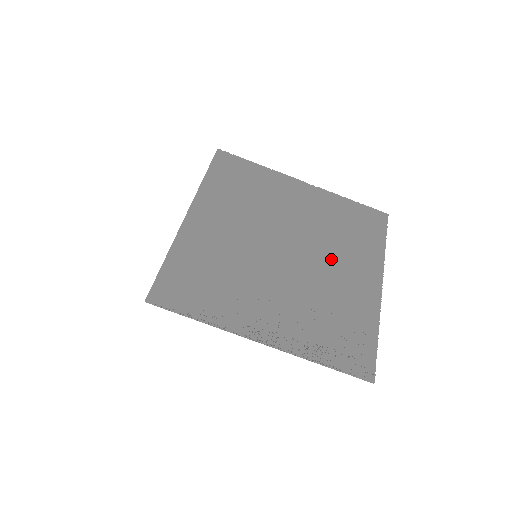
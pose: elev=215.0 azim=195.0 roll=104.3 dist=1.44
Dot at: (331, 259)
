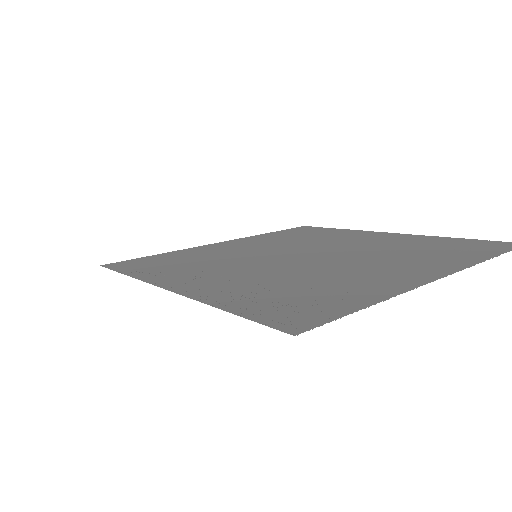
Dot at: (366, 260)
